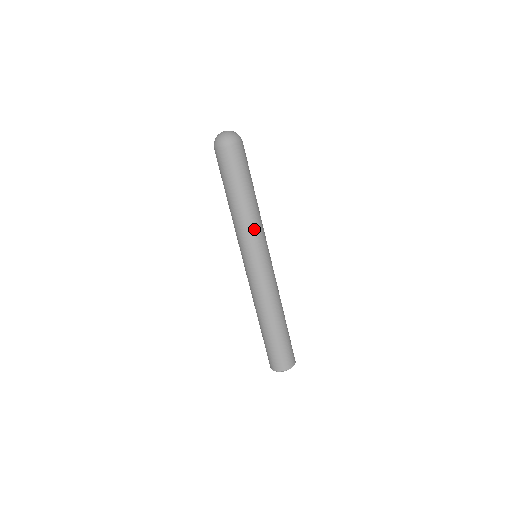
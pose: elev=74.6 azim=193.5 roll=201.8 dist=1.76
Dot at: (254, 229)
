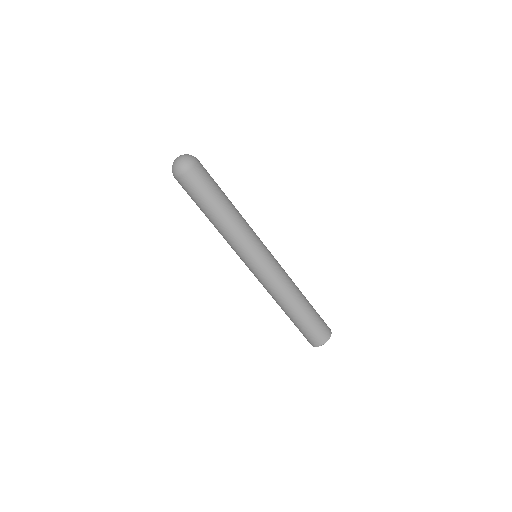
Dot at: (238, 240)
